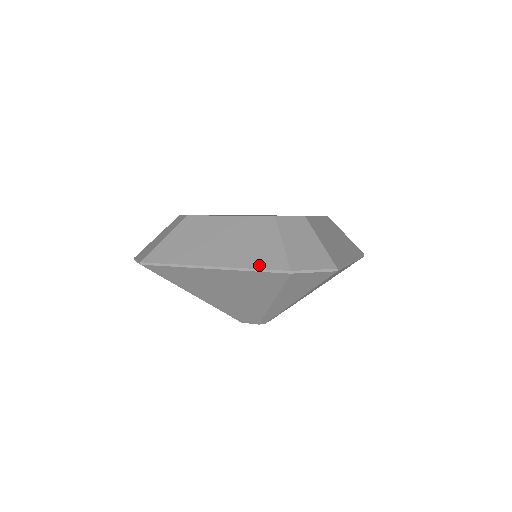
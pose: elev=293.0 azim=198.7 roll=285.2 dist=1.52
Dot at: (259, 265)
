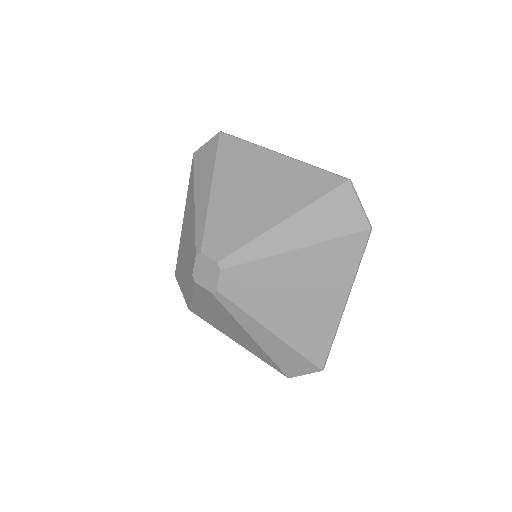
Dot at: occluded
